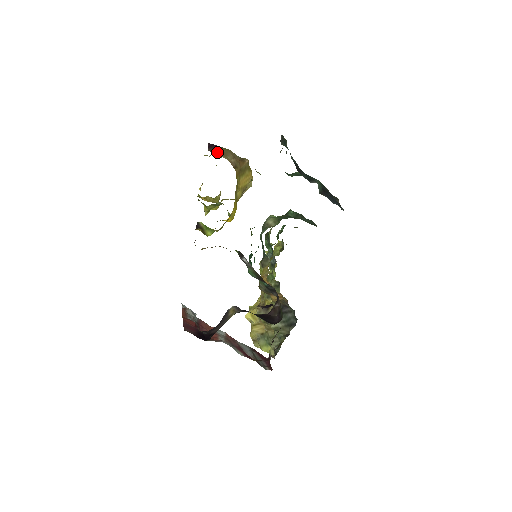
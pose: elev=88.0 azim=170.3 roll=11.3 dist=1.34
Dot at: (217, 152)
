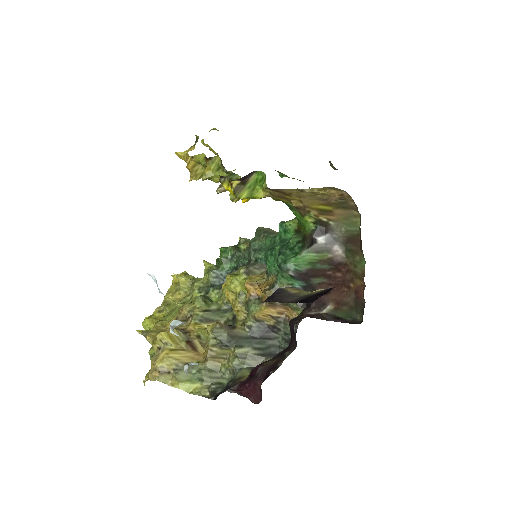
Dot at: occluded
